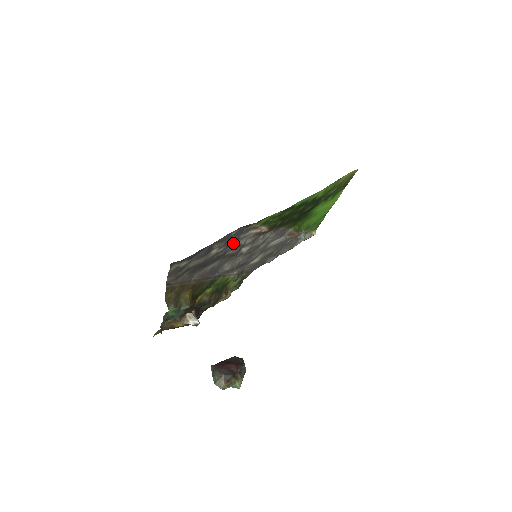
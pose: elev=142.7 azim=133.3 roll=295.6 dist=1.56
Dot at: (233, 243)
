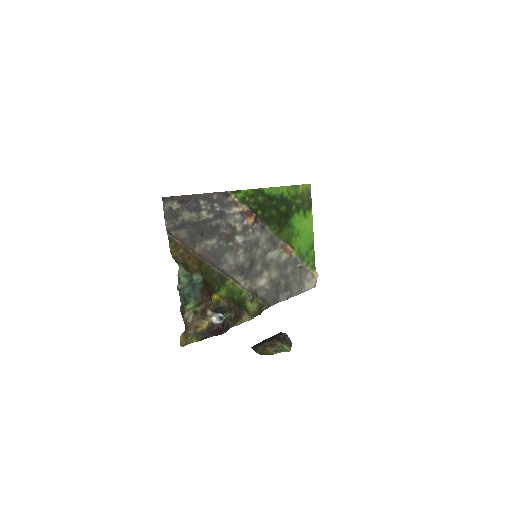
Dot at: (222, 219)
